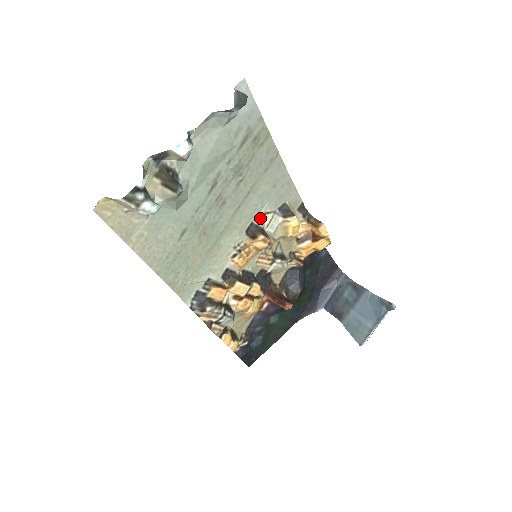
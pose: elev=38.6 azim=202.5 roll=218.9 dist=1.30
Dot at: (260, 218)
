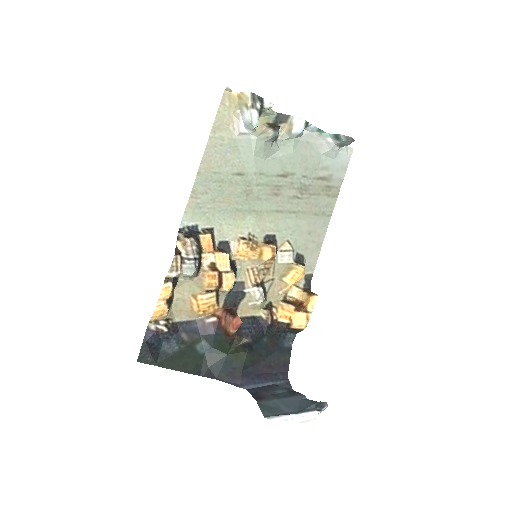
Dot at: (282, 240)
